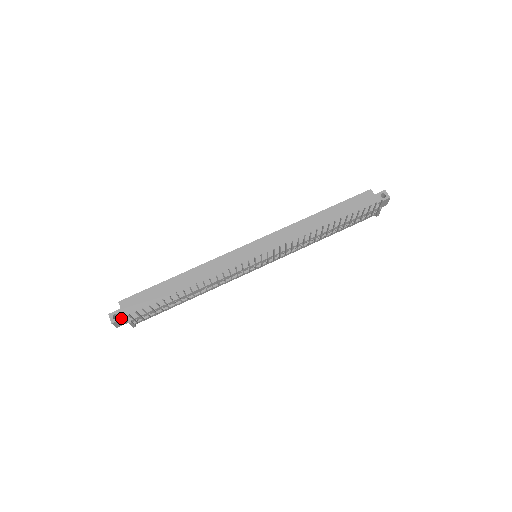
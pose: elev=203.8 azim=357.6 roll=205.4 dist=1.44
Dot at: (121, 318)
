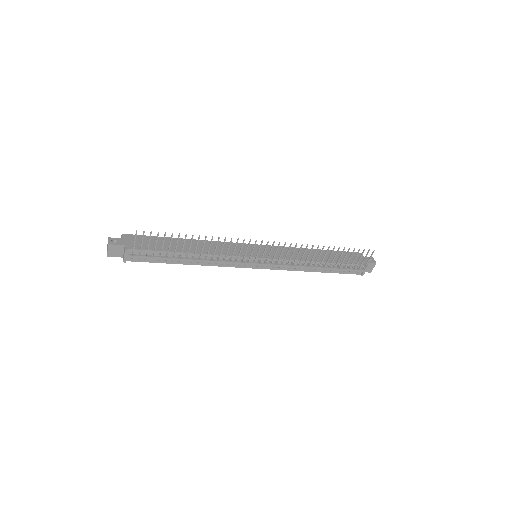
Dot at: (119, 244)
